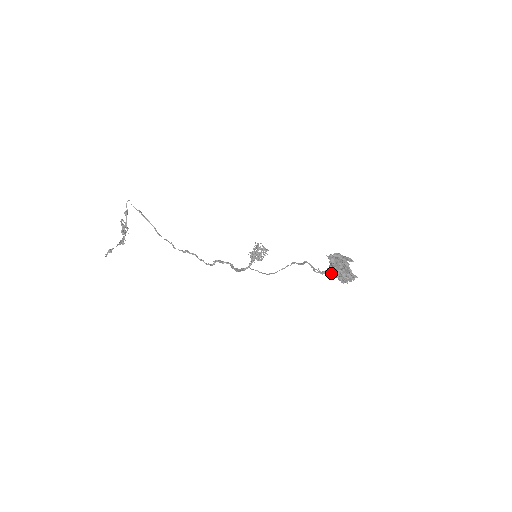
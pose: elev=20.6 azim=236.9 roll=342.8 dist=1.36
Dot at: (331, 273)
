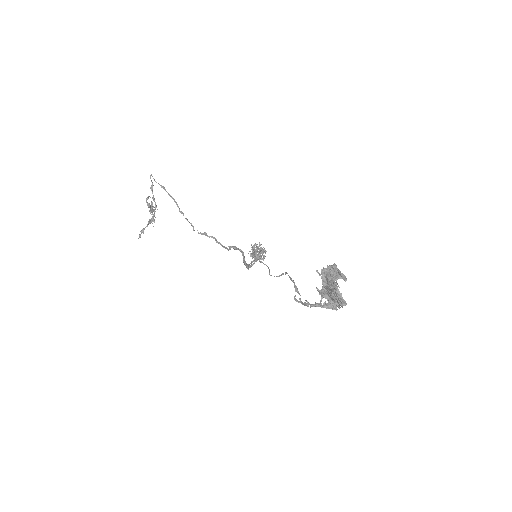
Dot at: (310, 305)
